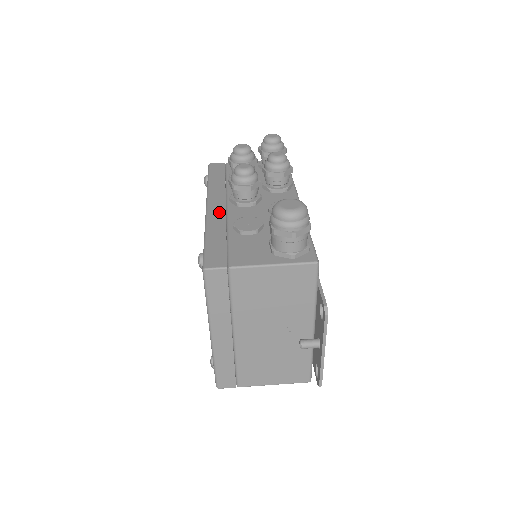
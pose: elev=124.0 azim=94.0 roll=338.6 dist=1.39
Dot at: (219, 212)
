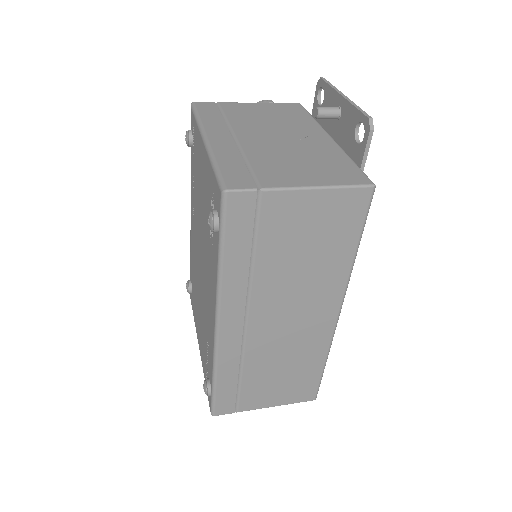
Dot at: occluded
